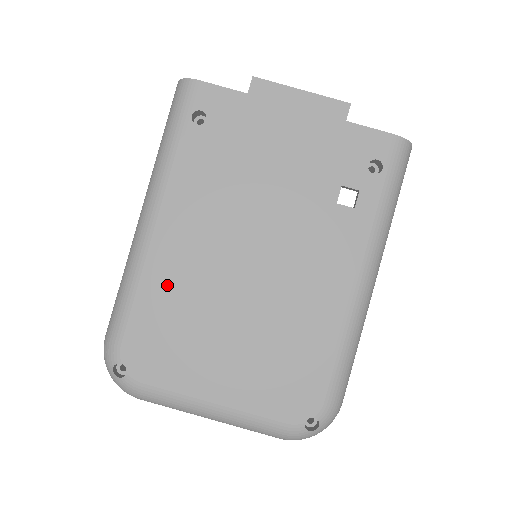
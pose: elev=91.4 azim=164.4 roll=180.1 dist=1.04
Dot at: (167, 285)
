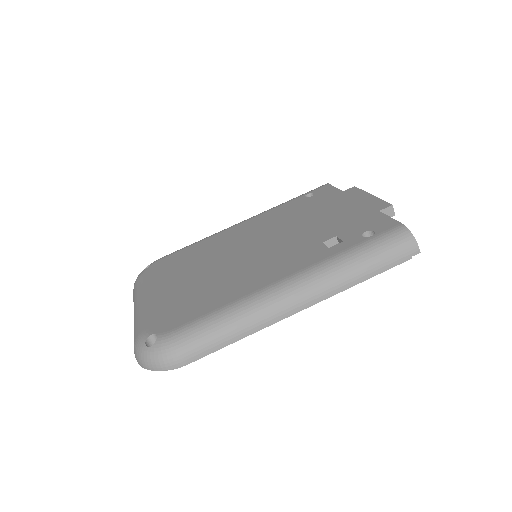
Dot at: (207, 245)
